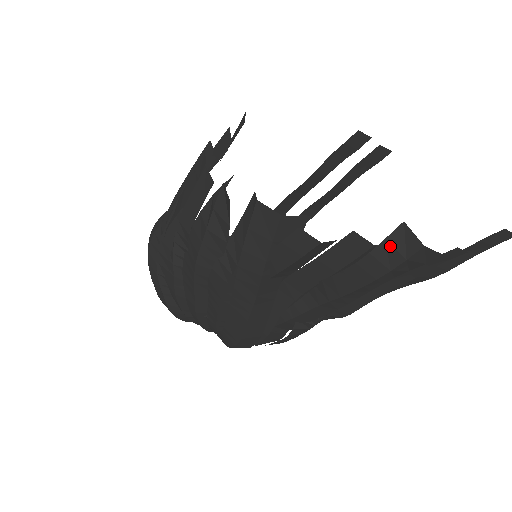
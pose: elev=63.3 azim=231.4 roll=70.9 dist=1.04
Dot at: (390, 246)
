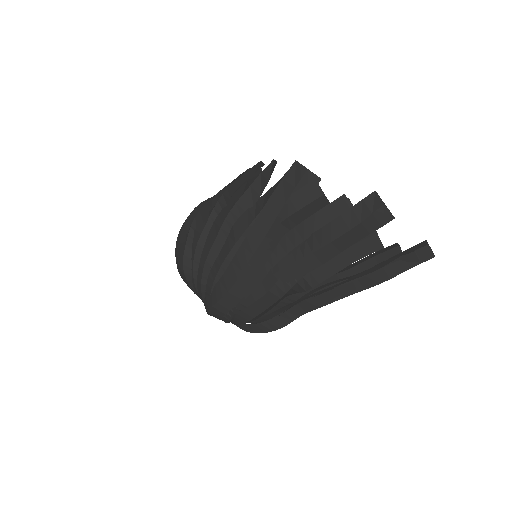
Dot at: (364, 204)
